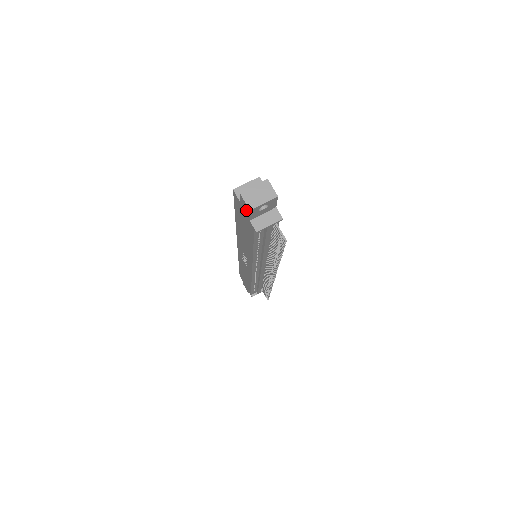
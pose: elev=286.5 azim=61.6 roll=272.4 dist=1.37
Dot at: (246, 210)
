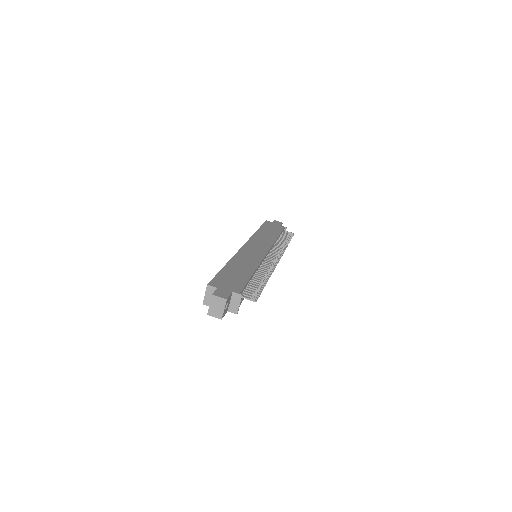
Dot at: occluded
